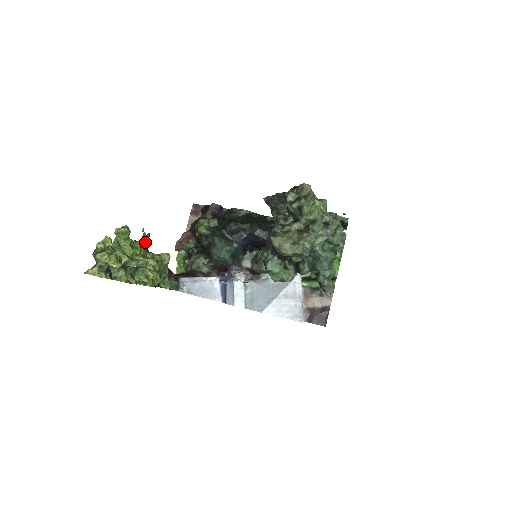
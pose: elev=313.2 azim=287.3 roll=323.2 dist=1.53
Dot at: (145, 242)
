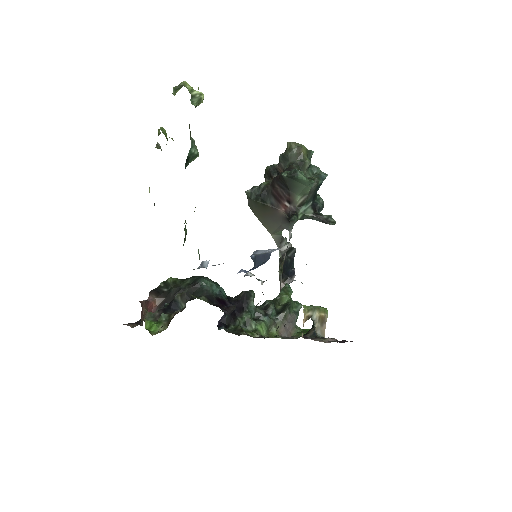
Dot at: occluded
